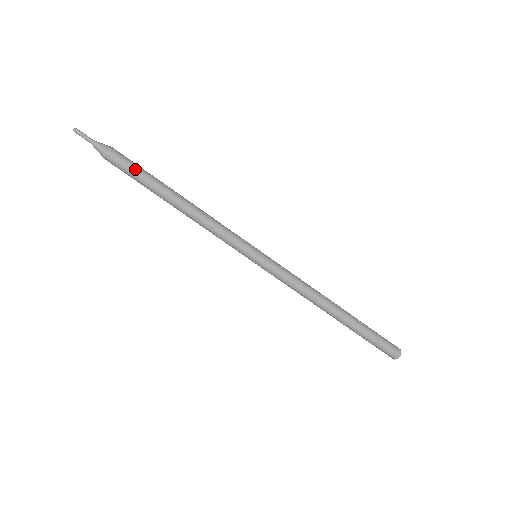
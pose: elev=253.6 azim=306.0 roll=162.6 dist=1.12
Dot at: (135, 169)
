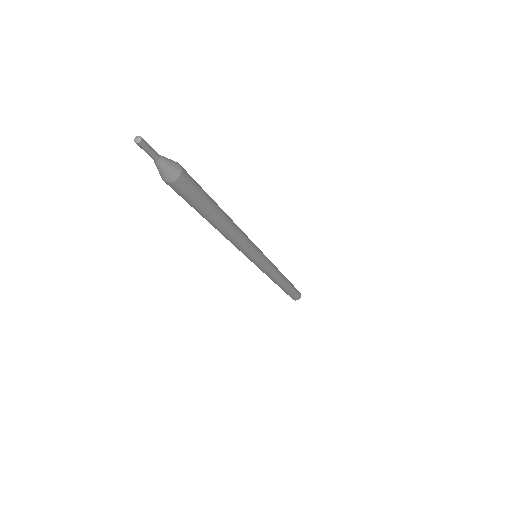
Dot at: (198, 199)
